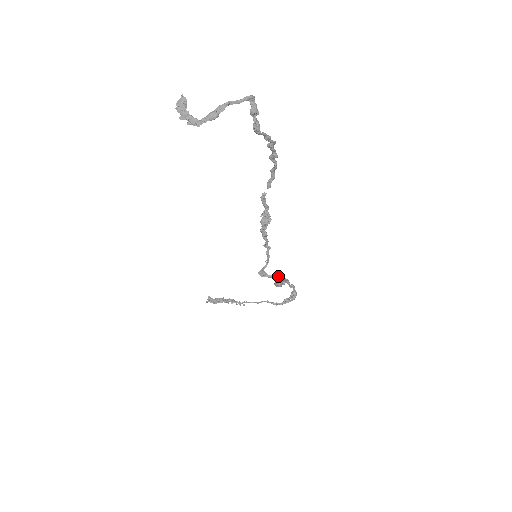
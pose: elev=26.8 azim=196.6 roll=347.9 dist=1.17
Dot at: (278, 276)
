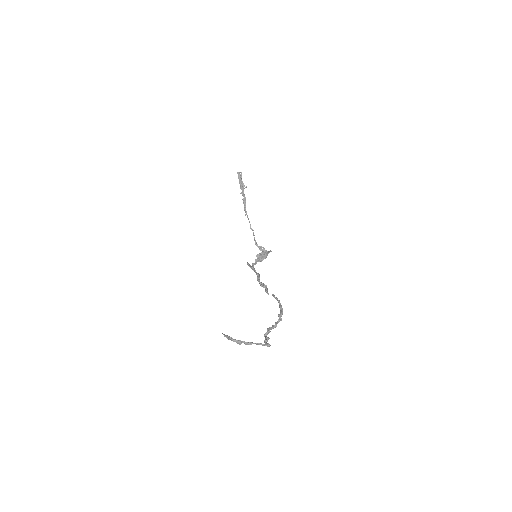
Dot at: occluded
